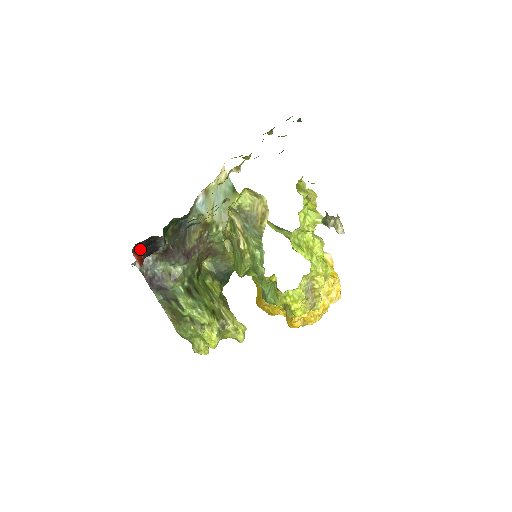
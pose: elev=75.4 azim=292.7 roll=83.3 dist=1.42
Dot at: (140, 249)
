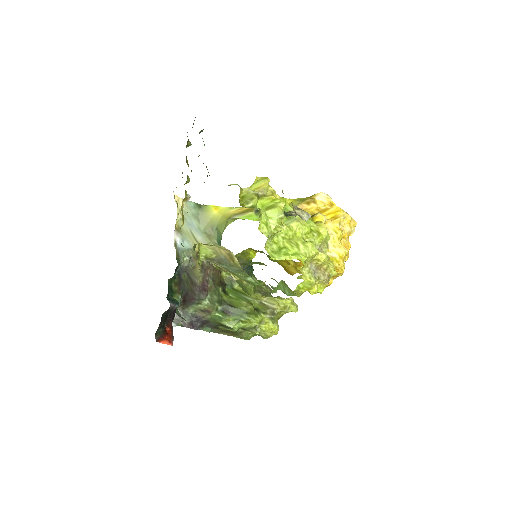
Dot at: (161, 332)
